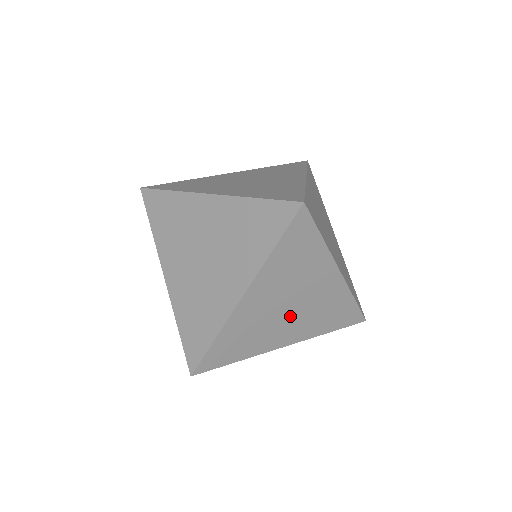
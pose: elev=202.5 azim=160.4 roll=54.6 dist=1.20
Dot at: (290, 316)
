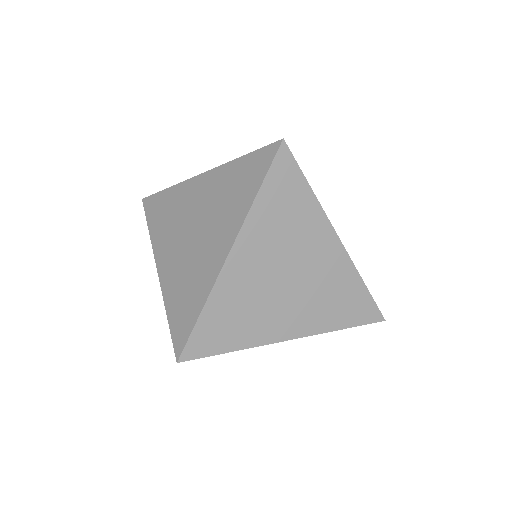
Dot at: (289, 293)
